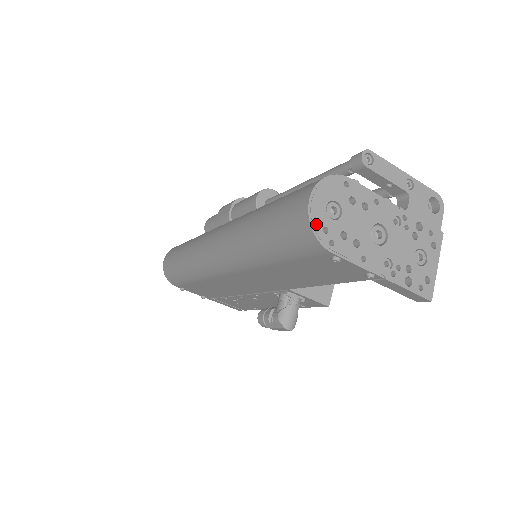
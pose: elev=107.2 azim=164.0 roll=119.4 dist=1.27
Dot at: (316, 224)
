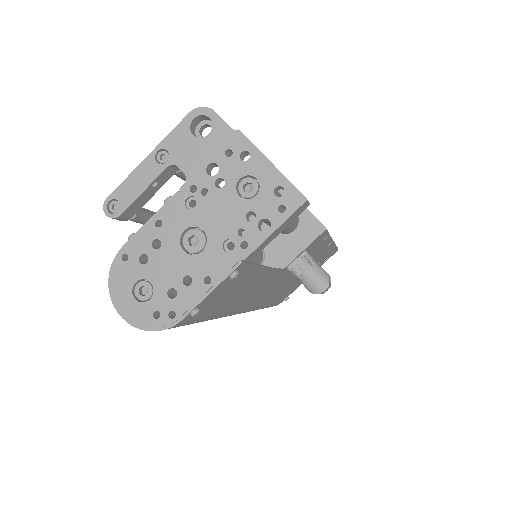
Dot at: (146, 323)
